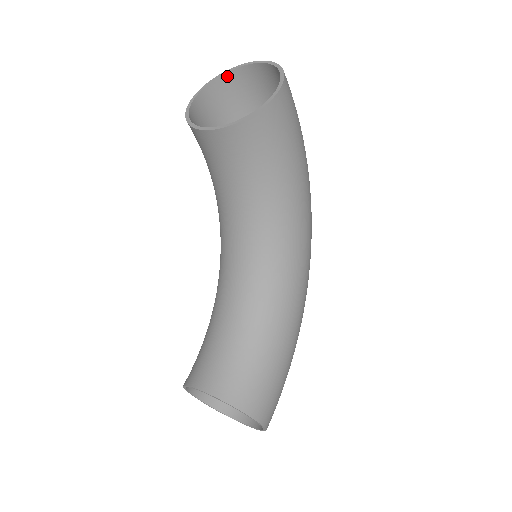
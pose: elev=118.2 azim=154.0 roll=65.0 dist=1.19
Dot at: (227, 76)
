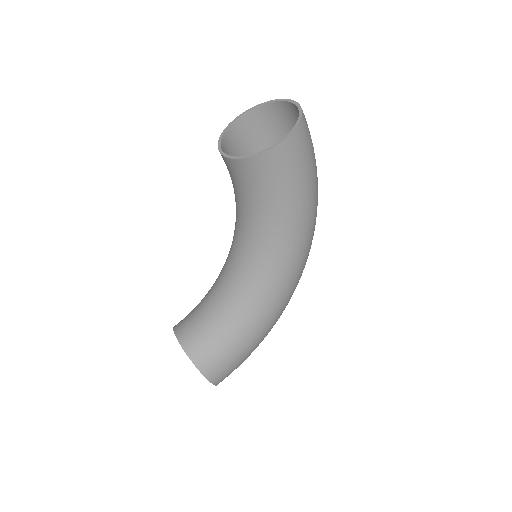
Dot at: (272, 105)
